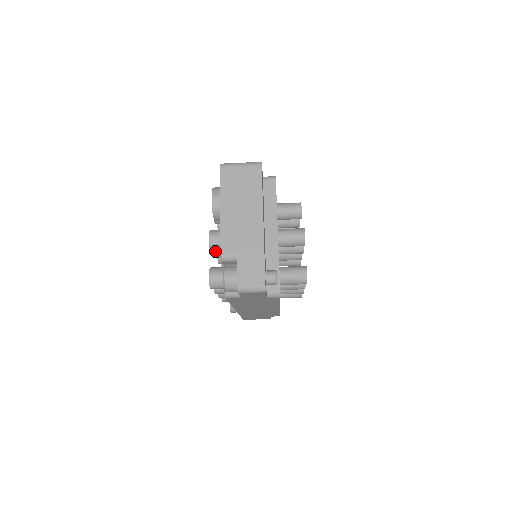
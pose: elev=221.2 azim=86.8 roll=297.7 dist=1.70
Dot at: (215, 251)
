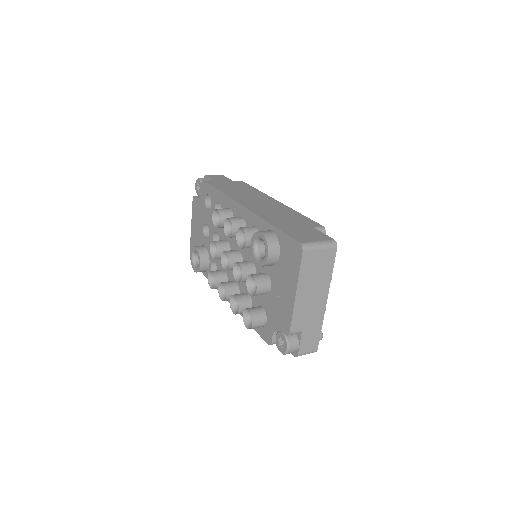
Dot at: (242, 281)
